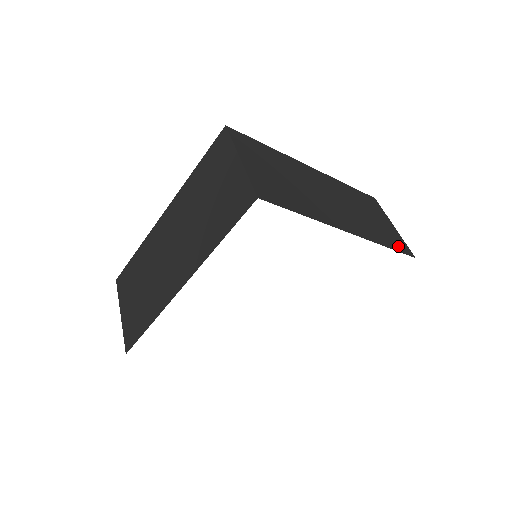
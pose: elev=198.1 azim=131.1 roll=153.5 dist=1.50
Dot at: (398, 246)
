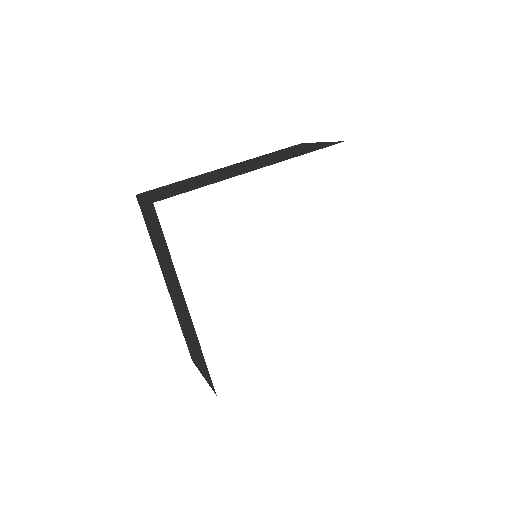
Dot at: occluded
